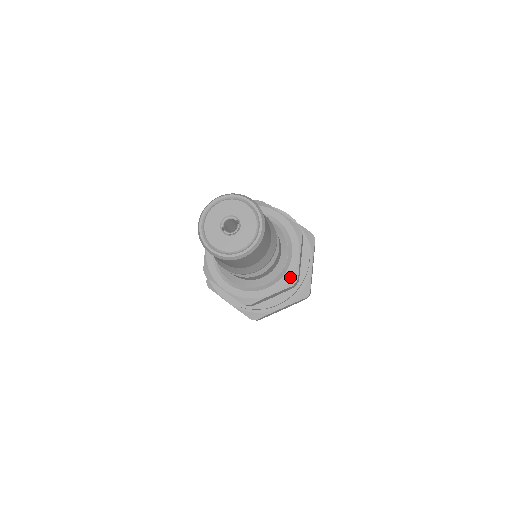
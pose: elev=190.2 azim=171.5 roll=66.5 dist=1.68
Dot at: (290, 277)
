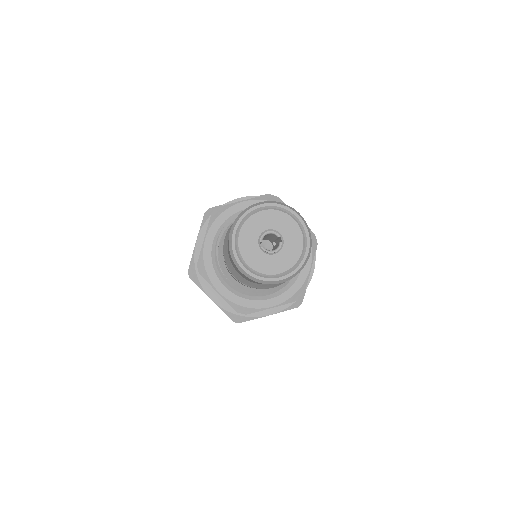
Dot at: (296, 291)
